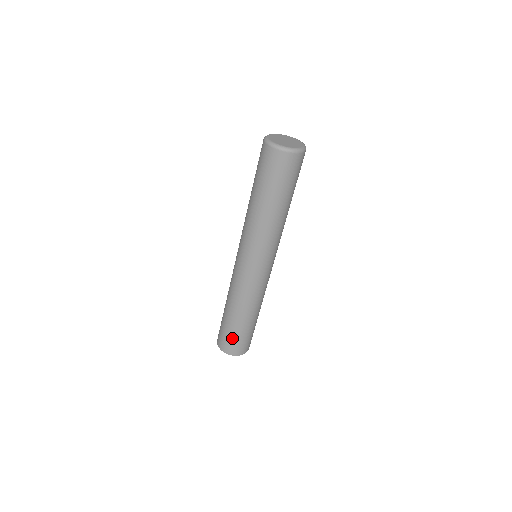
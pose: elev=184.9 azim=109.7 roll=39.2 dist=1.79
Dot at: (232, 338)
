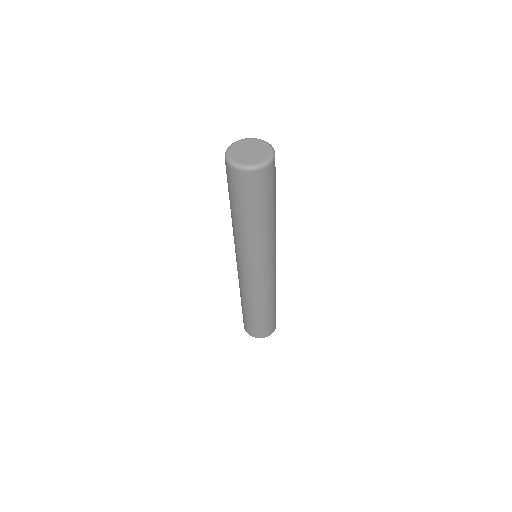
Dot at: (244, 319)
